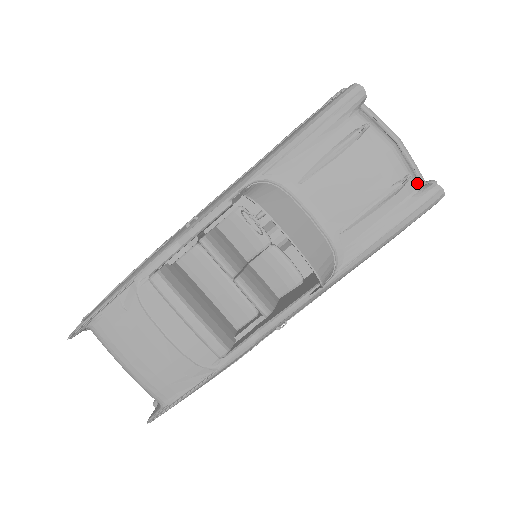
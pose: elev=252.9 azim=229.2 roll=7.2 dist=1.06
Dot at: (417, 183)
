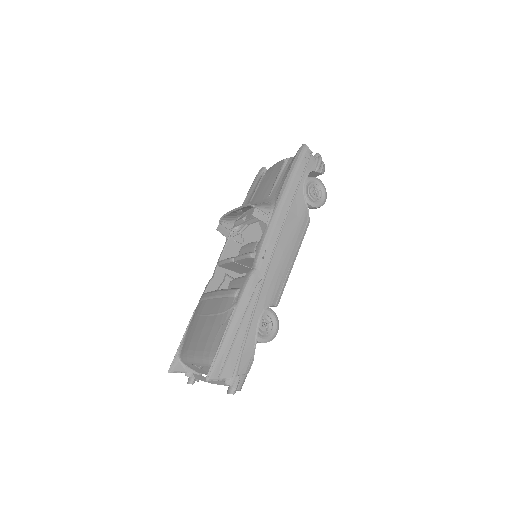
Dot at: occluded
